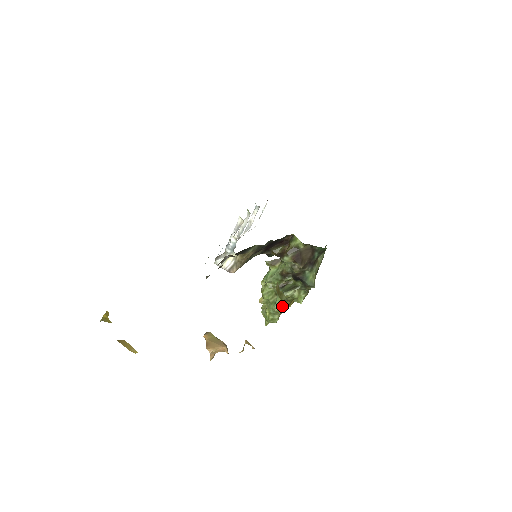
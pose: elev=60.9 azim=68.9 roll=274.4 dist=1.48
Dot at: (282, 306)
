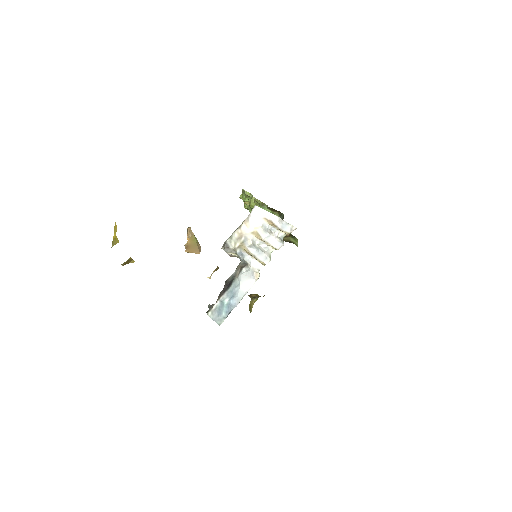
Dot at: (249, 296)
